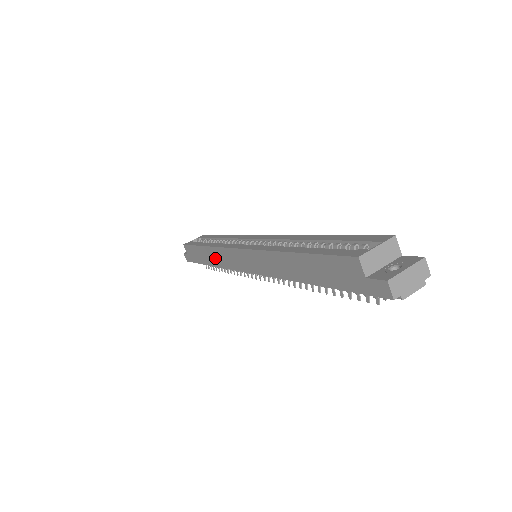
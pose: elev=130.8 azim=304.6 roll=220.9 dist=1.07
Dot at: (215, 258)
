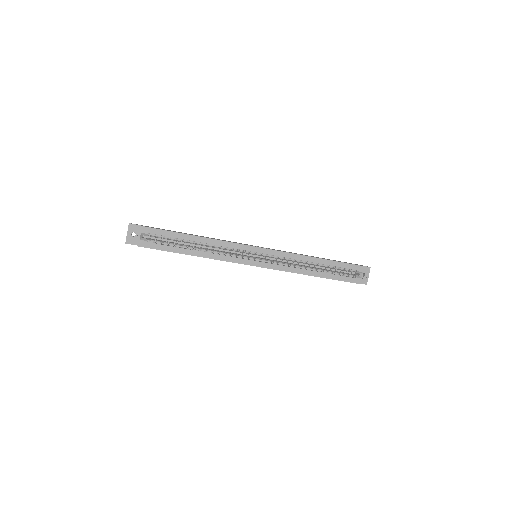
Dot at: occluded
